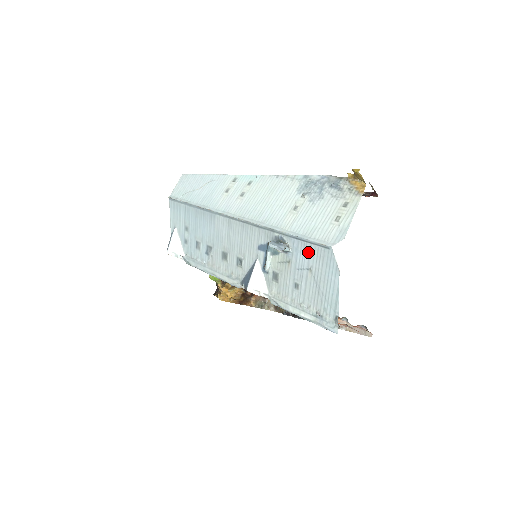
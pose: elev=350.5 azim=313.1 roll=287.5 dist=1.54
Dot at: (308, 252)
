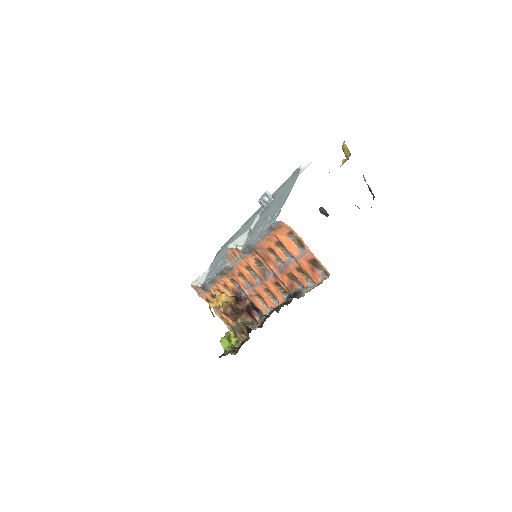
Dot at: (284, 187)
